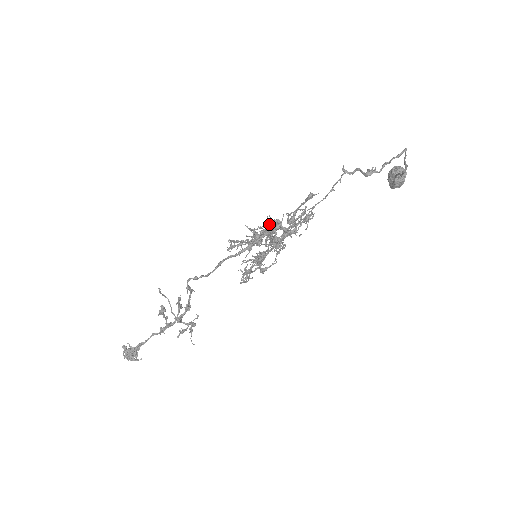
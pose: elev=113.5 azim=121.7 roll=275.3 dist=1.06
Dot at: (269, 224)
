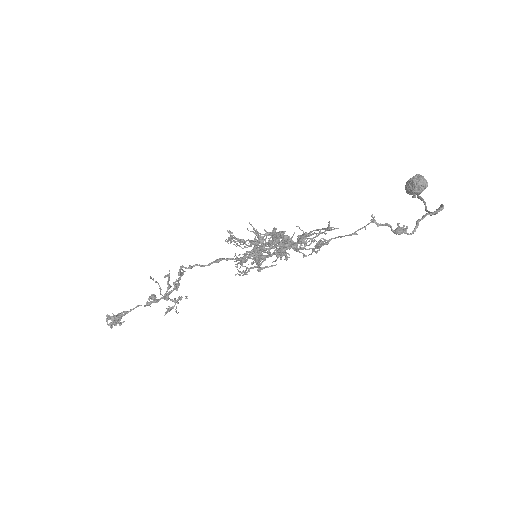
Dot at: (277, 237)
